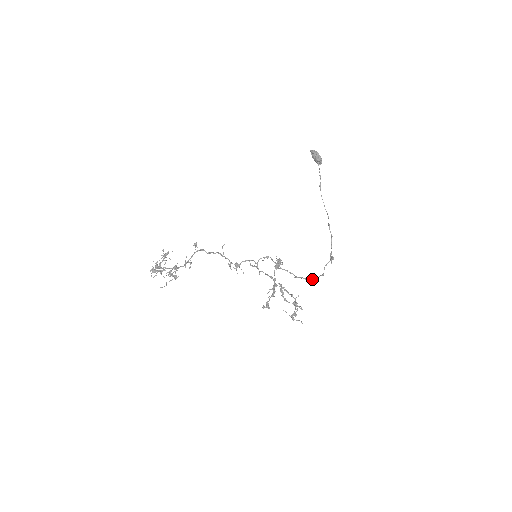
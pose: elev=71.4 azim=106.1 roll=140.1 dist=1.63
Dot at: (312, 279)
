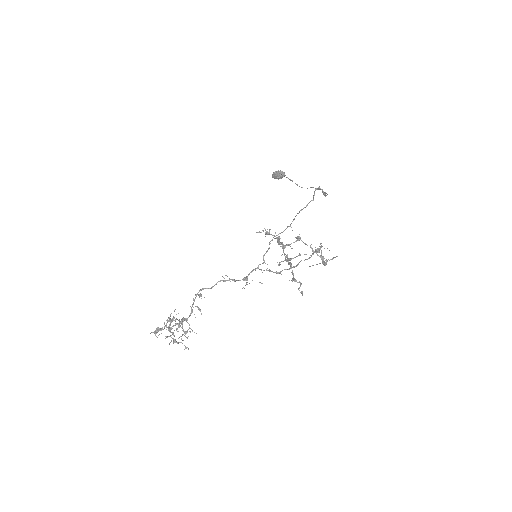
Dot at: (301, 209)
